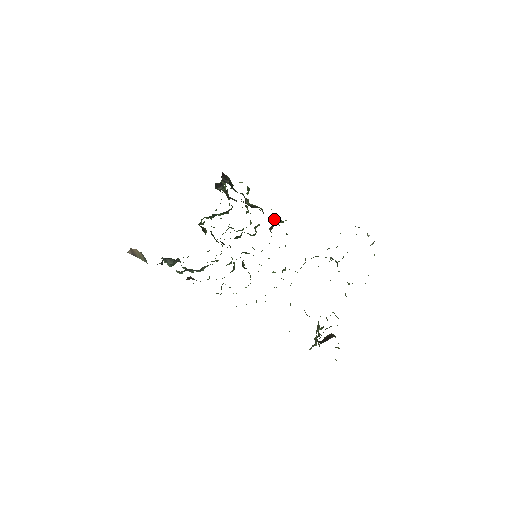
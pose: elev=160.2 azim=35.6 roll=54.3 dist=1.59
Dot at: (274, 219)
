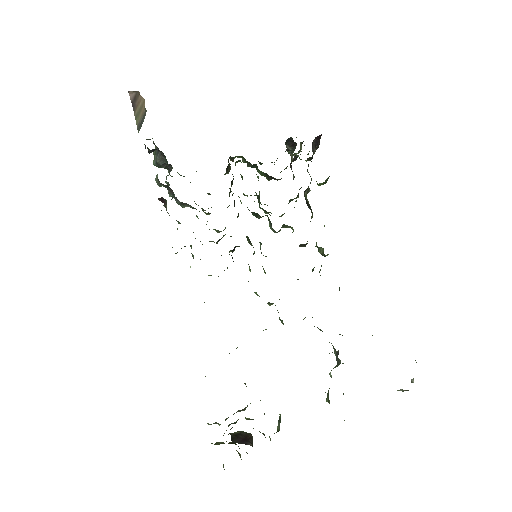
Dot at: occluded
